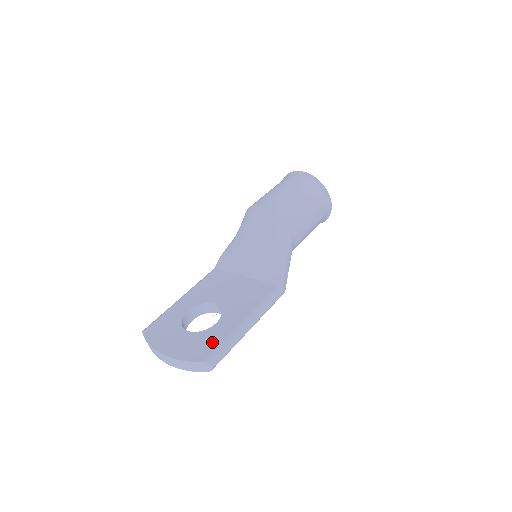
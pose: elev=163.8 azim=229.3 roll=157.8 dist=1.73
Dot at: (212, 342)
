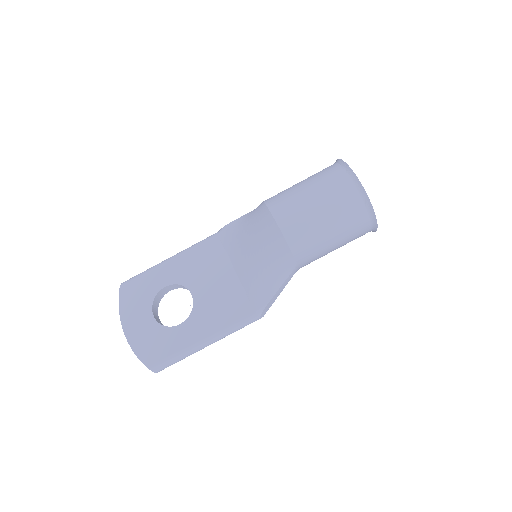
Dot at: (165, 349)
